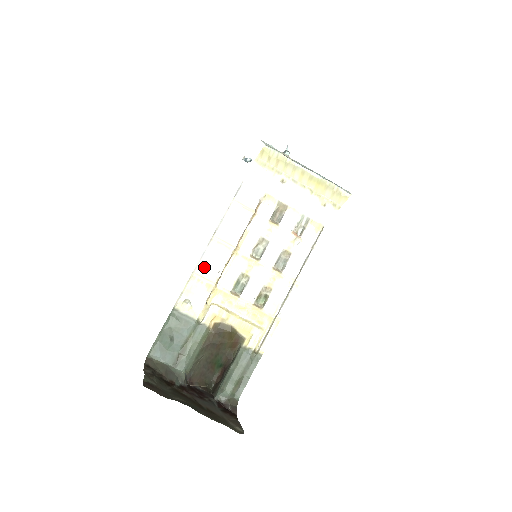
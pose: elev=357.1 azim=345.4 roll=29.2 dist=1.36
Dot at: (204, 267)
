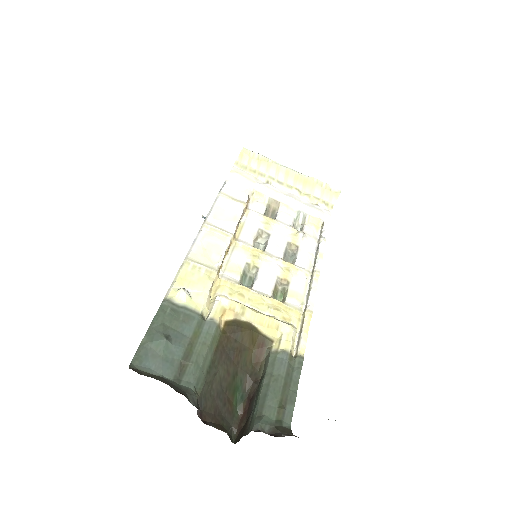
Dot at: (199, 253)
